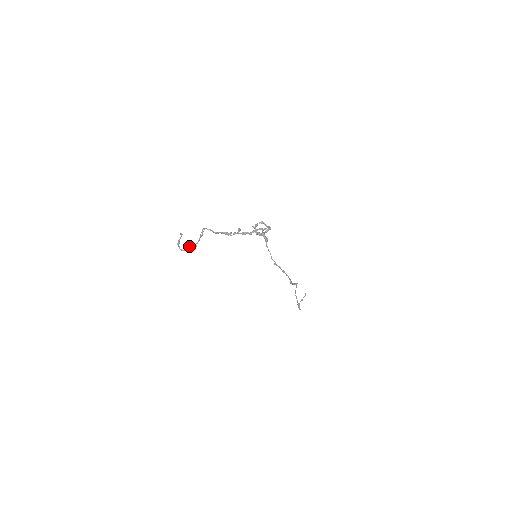
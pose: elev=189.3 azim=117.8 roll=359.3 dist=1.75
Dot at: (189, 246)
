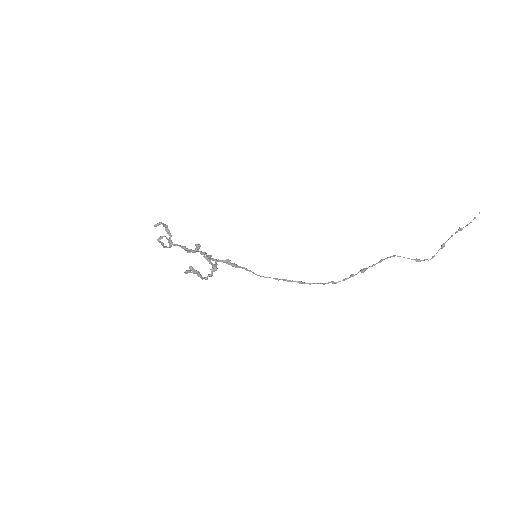
Dot at: (168, 241)
